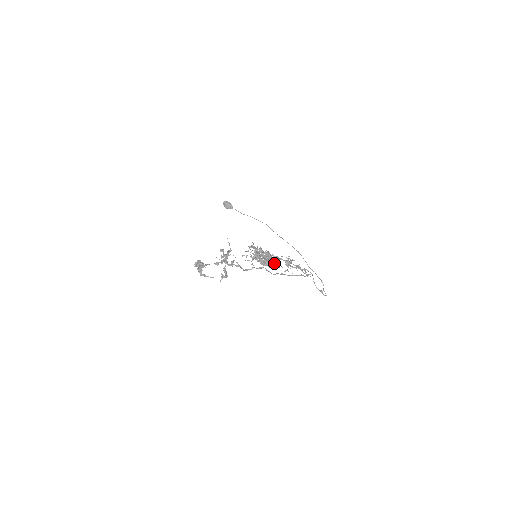
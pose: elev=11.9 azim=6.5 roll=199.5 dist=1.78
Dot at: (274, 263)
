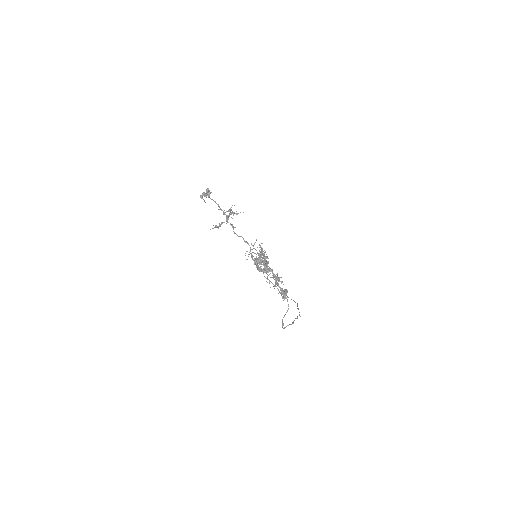
Dot at: (264, 269)
